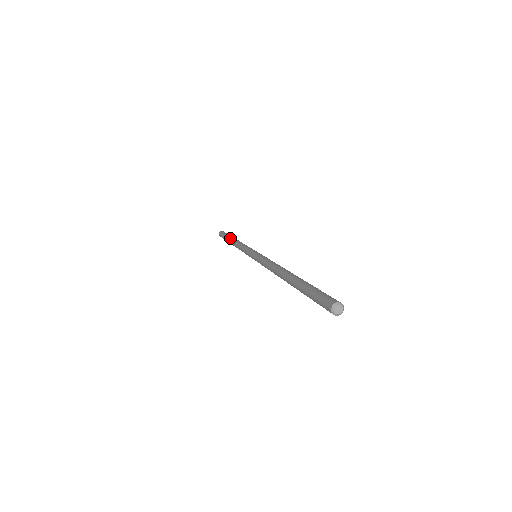
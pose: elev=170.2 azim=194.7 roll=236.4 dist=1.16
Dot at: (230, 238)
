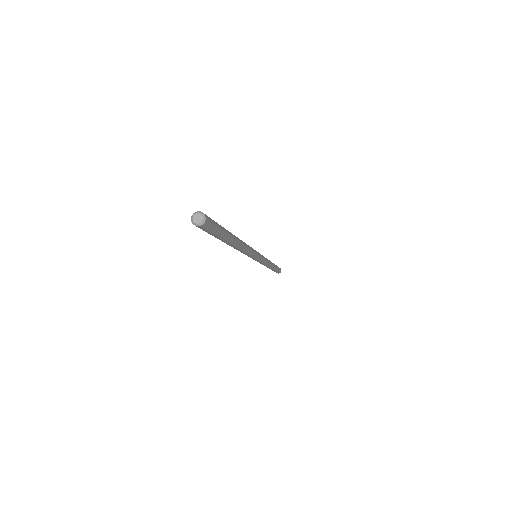
Dot at: occluded
